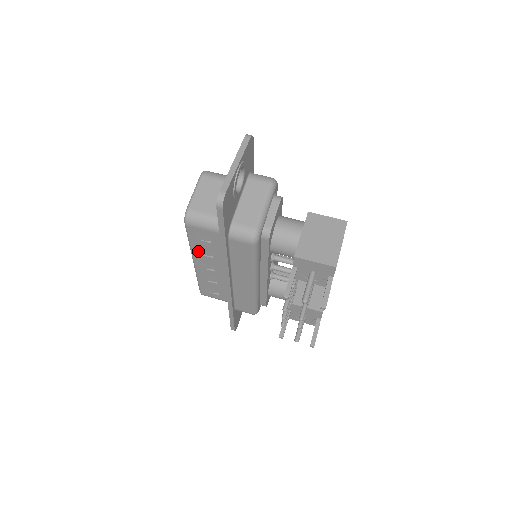
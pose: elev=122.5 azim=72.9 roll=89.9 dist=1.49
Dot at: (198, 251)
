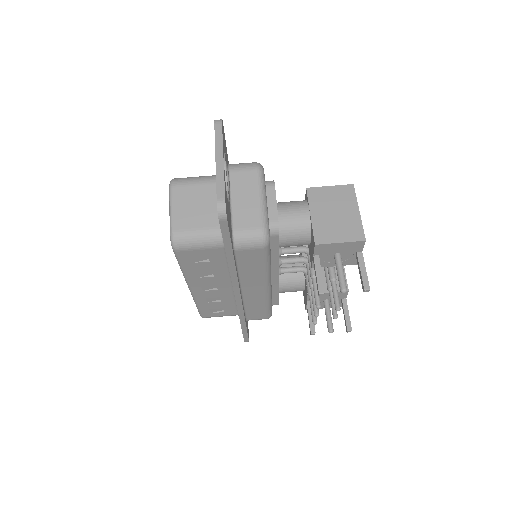
Dot at: (194, 275)
